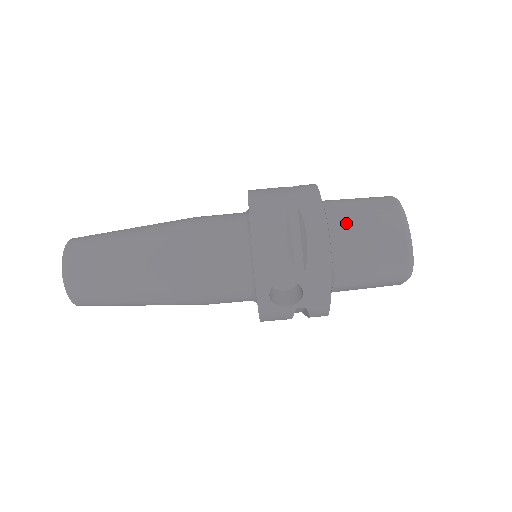
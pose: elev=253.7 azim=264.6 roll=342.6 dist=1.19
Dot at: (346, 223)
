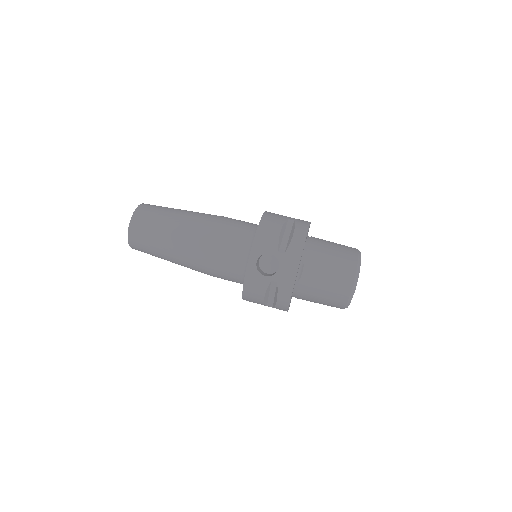
Dot at: (321, 245)
